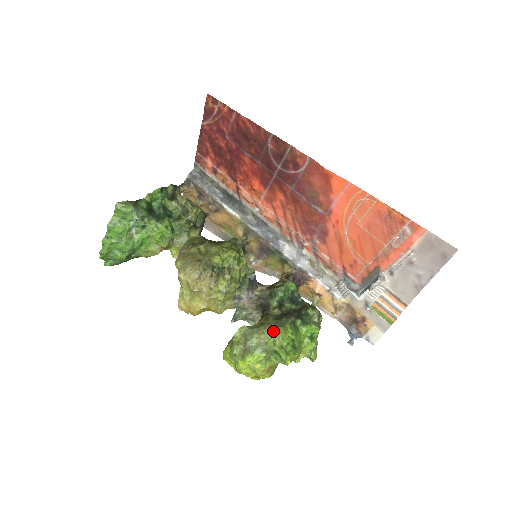
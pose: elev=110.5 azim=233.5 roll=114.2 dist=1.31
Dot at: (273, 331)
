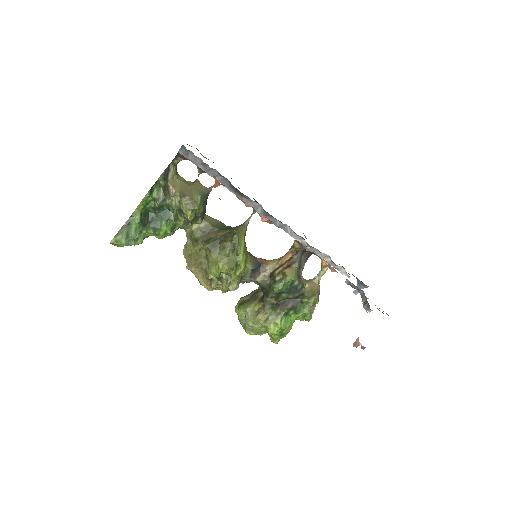
Dot at: (264, 326)
